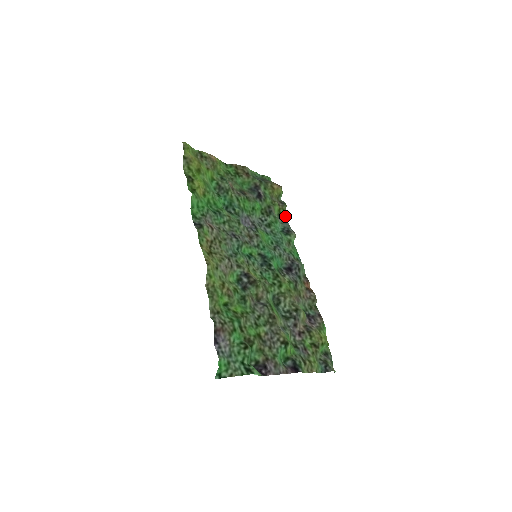
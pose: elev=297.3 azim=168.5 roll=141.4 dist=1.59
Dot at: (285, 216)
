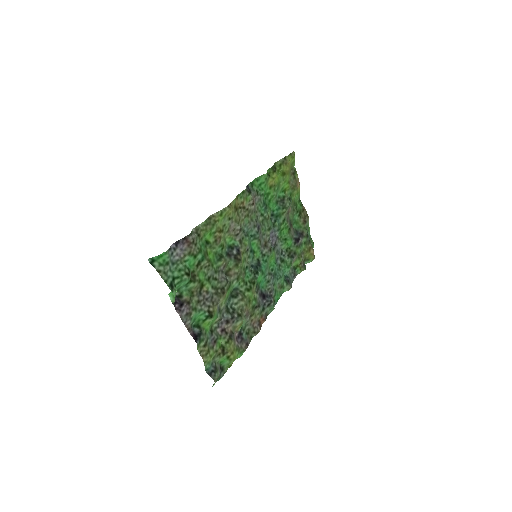
Dot at: (297, 274)
